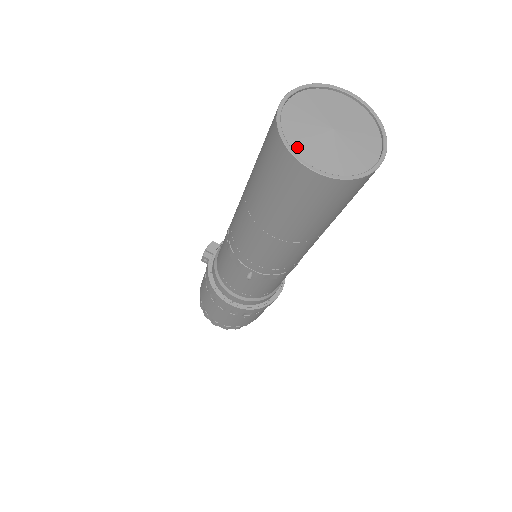
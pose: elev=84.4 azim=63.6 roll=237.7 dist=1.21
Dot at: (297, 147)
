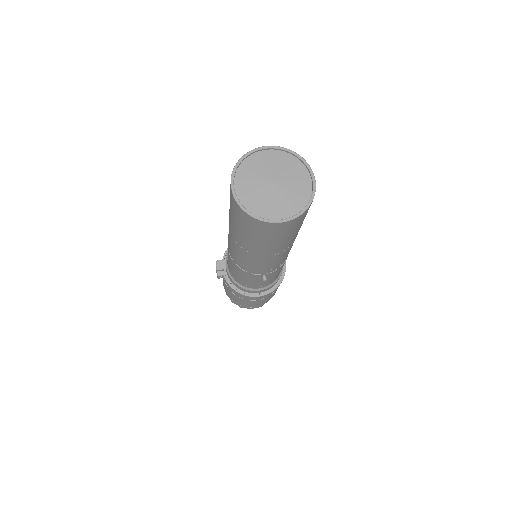
Dot at: (261, 213)
